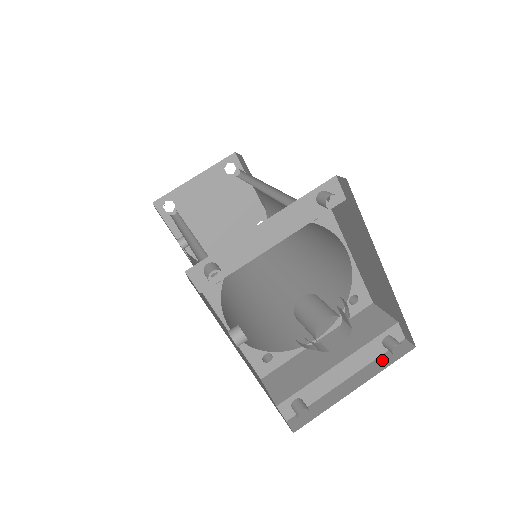
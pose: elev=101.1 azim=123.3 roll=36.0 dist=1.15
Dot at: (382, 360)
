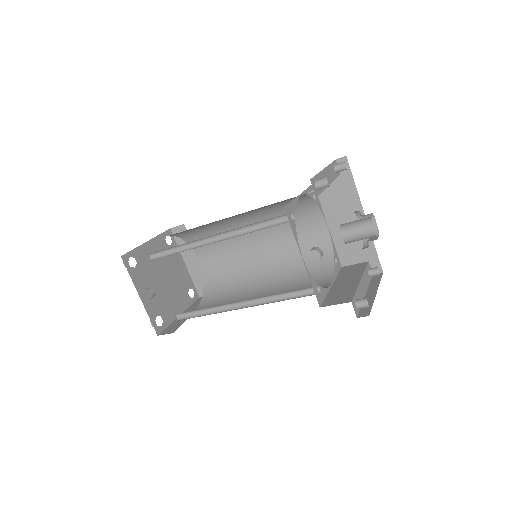
Dot at: (373, 282)
